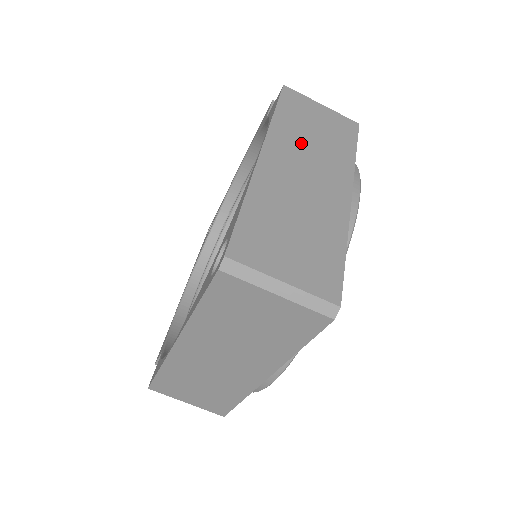
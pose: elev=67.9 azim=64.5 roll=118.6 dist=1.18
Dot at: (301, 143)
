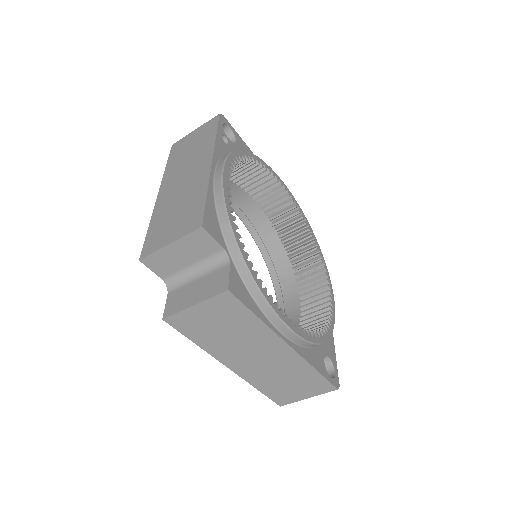
Dot at: (231, 345)
